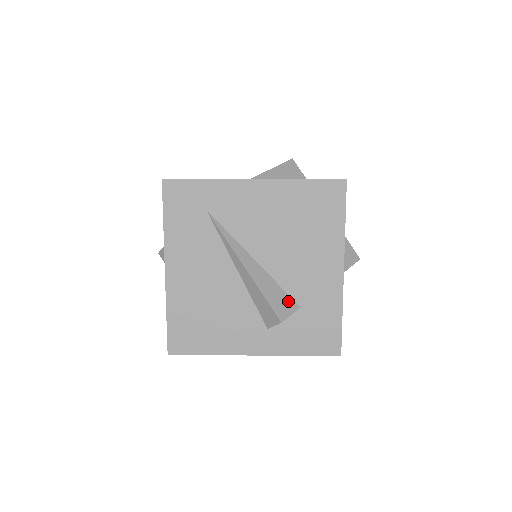
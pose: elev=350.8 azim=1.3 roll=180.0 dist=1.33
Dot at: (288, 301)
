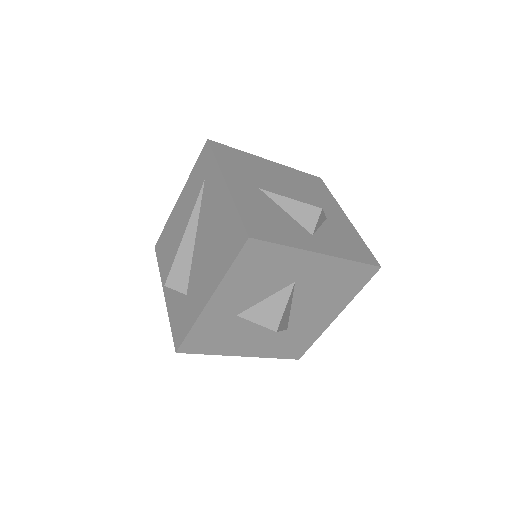
Dot at: (184, 282)
